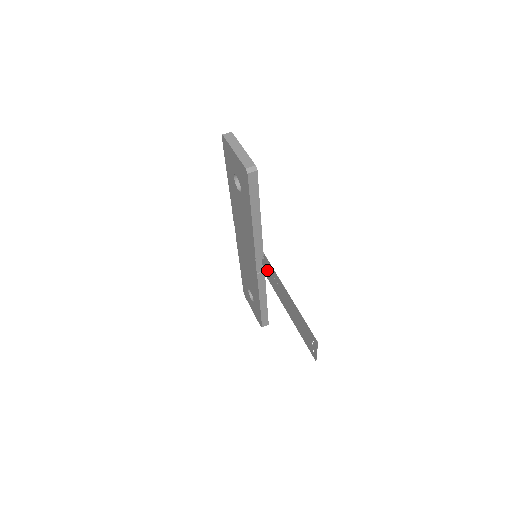
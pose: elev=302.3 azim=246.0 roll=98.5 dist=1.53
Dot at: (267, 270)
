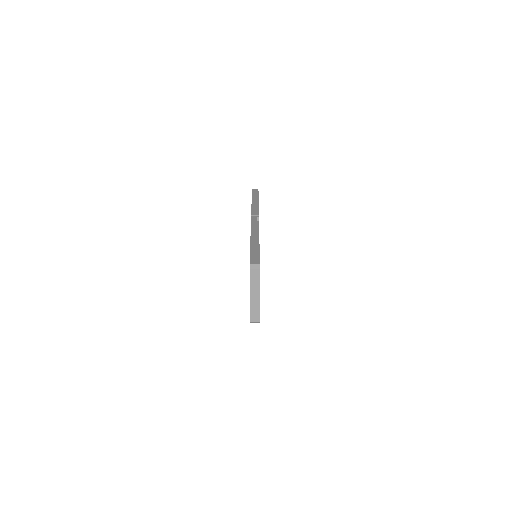
Dot at: occluded
